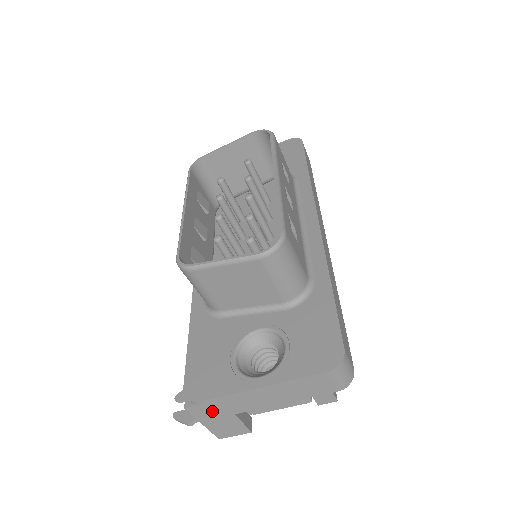
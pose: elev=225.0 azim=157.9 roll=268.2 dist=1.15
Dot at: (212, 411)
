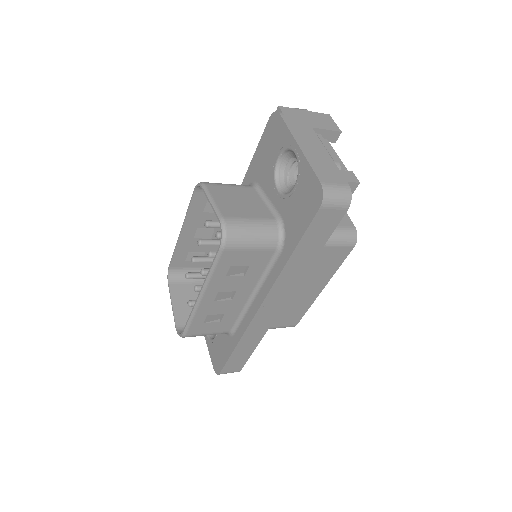
Dot at: occluded
